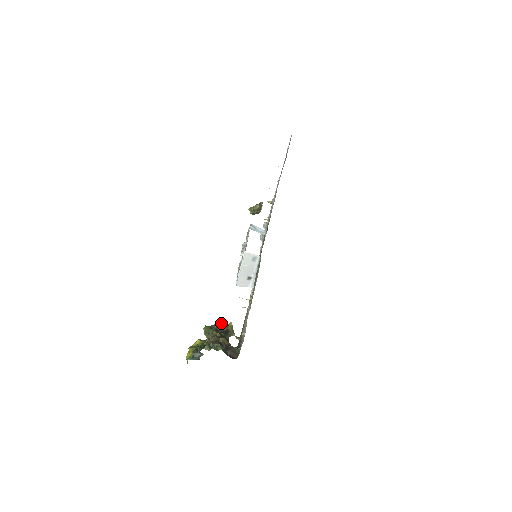
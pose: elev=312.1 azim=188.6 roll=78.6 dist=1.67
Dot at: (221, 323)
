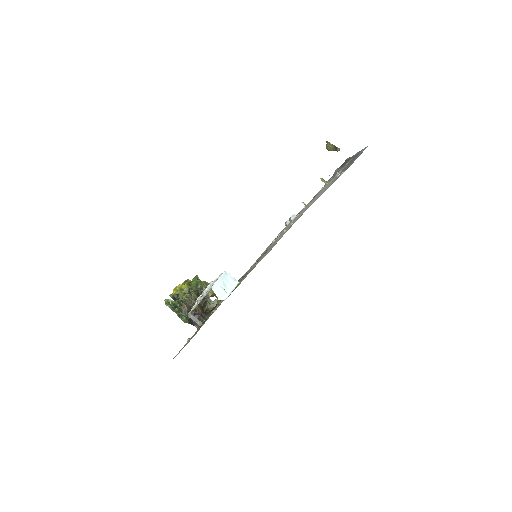
Dot at: (206, 286)
